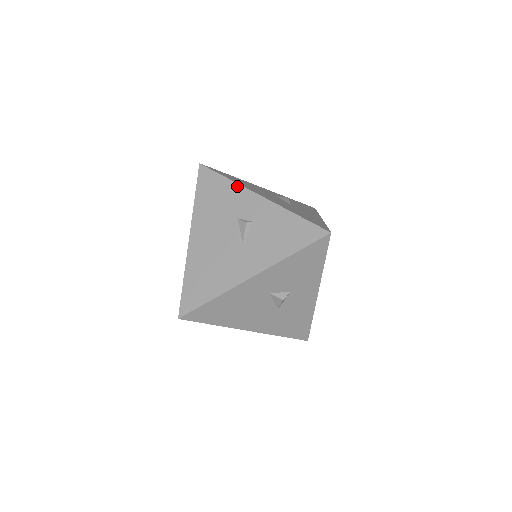
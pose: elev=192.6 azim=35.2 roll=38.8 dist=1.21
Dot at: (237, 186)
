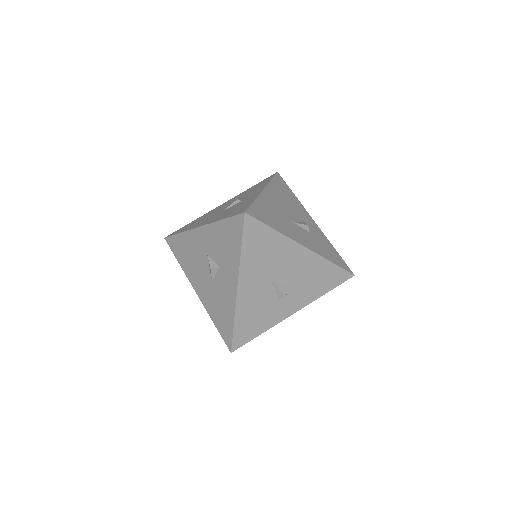
Dot at: (267, 184)
